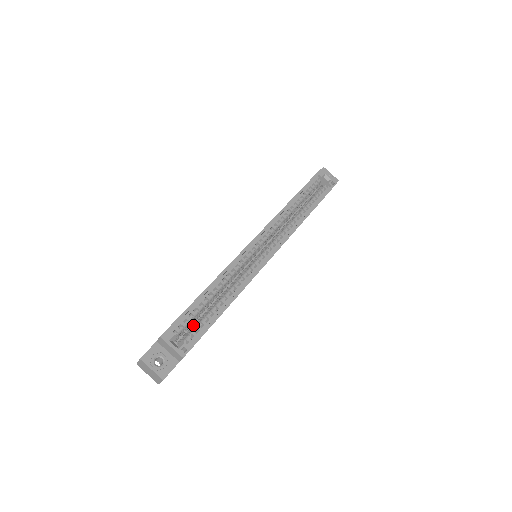
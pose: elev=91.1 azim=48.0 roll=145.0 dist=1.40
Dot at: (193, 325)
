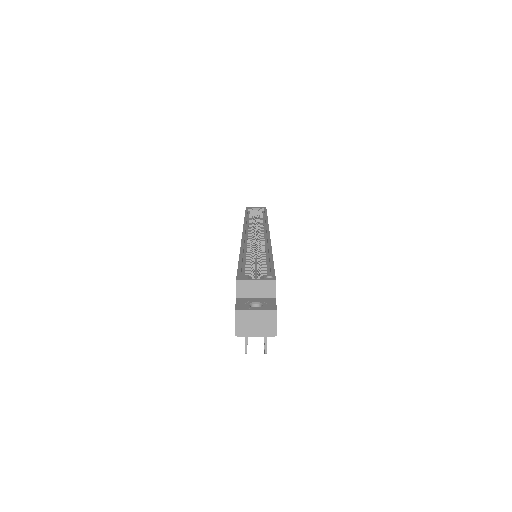
Dot at: occluded
